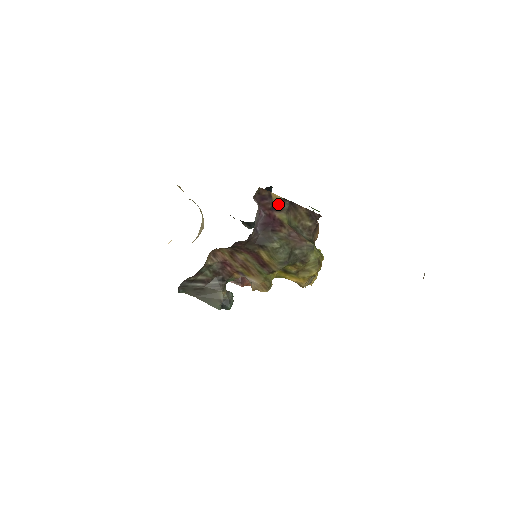
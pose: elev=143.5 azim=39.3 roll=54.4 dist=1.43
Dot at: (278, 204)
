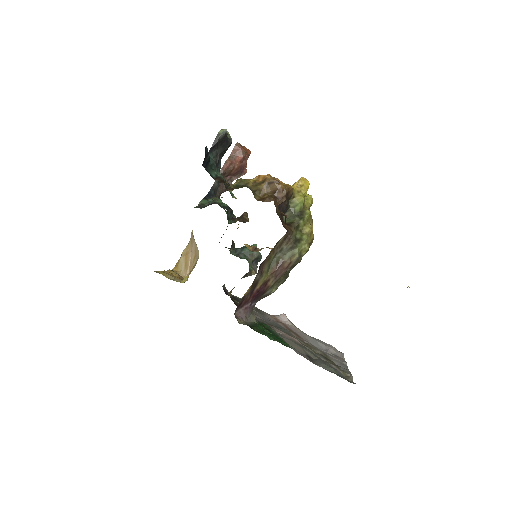
Dot at: (252, 286)
